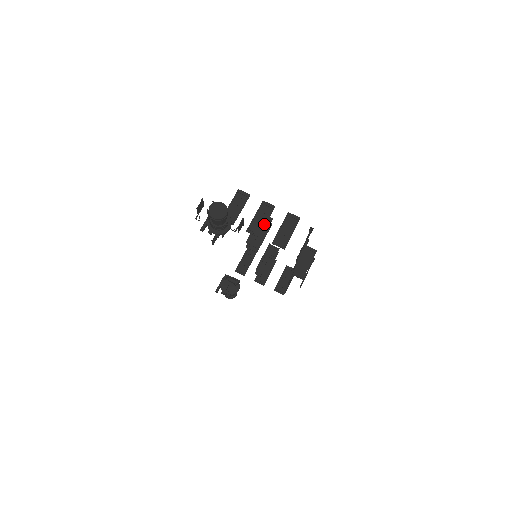
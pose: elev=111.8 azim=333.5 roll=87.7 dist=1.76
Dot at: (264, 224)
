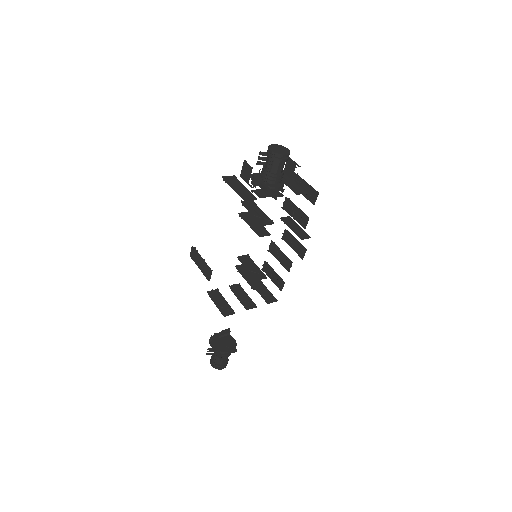
Dot at: occluded
